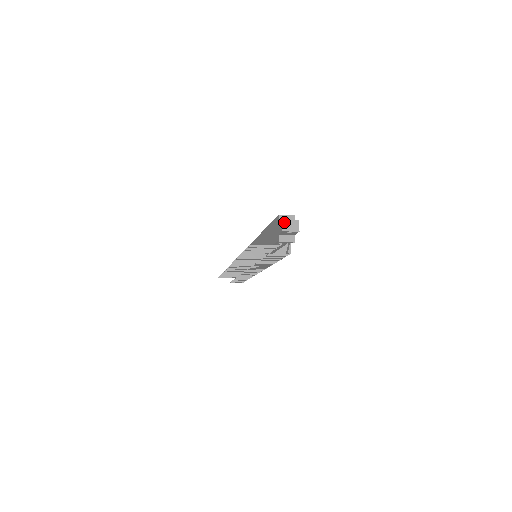
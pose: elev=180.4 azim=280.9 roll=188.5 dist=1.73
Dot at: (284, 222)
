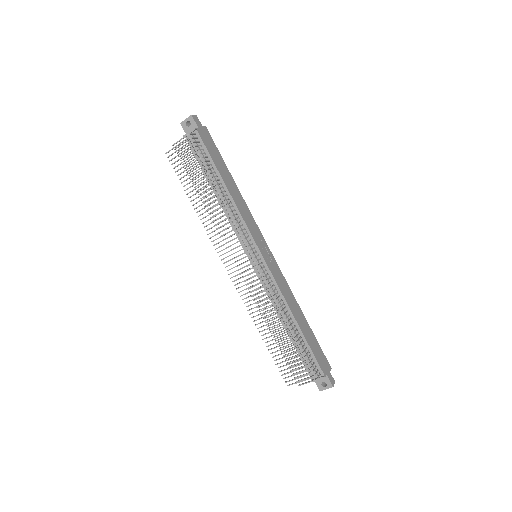
Dot at: occluded
